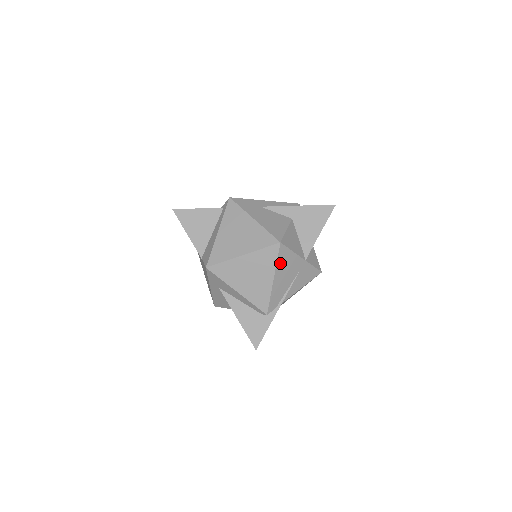
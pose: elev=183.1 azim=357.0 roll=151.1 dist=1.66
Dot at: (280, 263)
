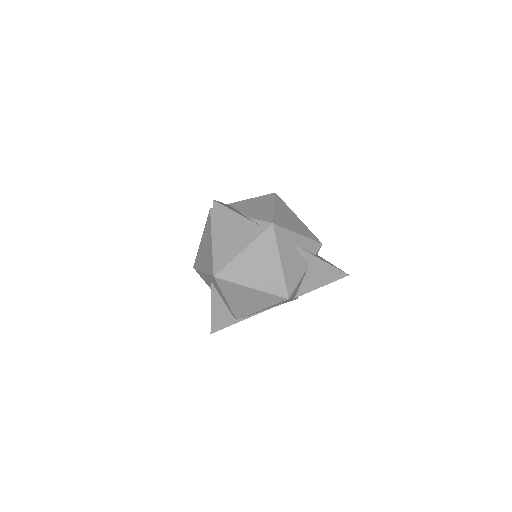
Dot at: (276, 304)
